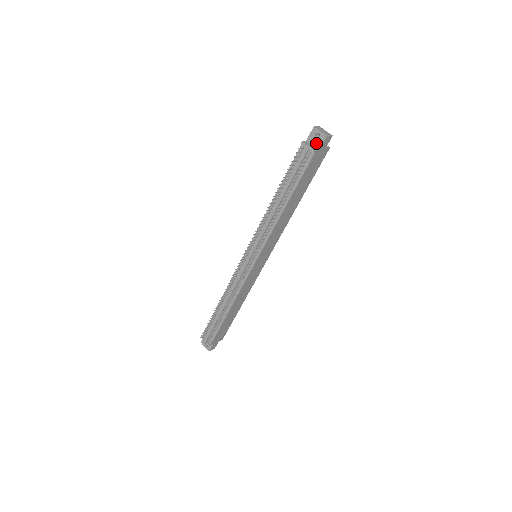
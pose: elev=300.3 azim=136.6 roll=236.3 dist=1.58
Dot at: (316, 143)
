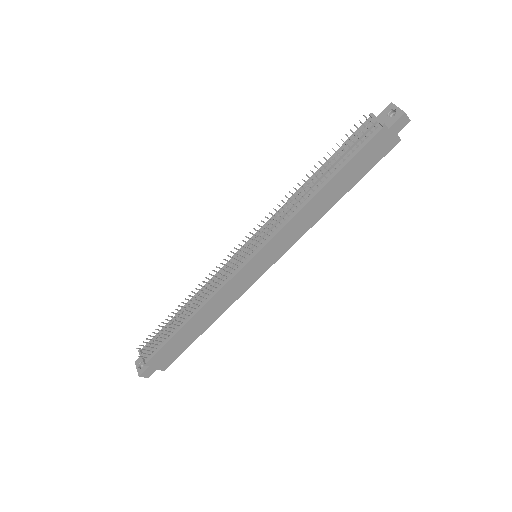
Dot at: (388, 120)
